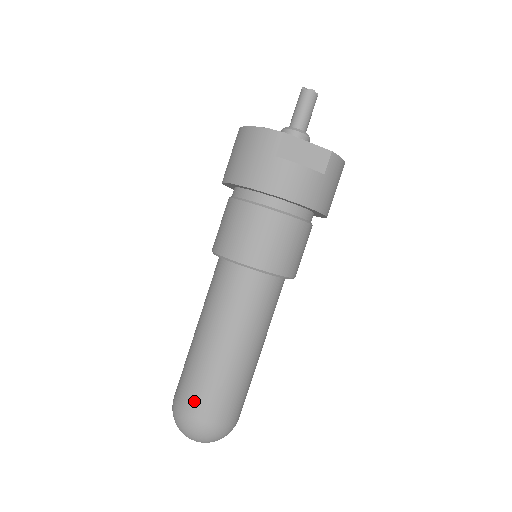
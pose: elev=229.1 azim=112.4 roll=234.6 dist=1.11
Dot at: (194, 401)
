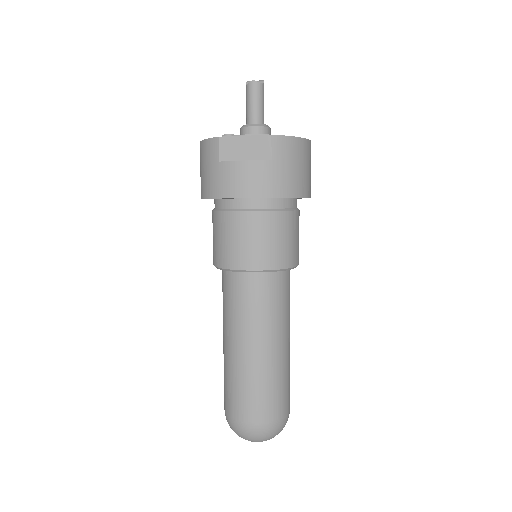
Dot at: (231, 404)
